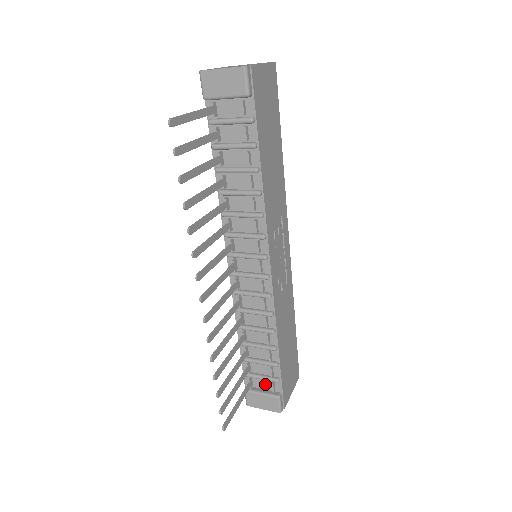
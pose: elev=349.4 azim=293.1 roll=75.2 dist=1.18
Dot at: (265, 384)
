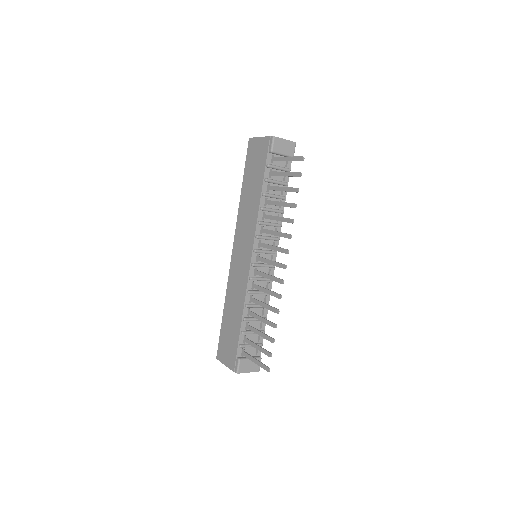
Dot at: (251, 351)
